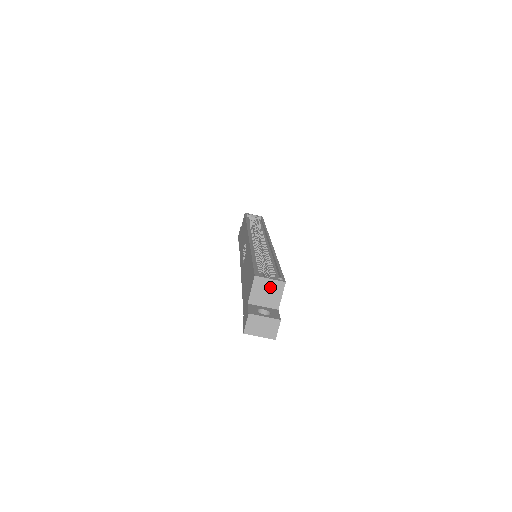
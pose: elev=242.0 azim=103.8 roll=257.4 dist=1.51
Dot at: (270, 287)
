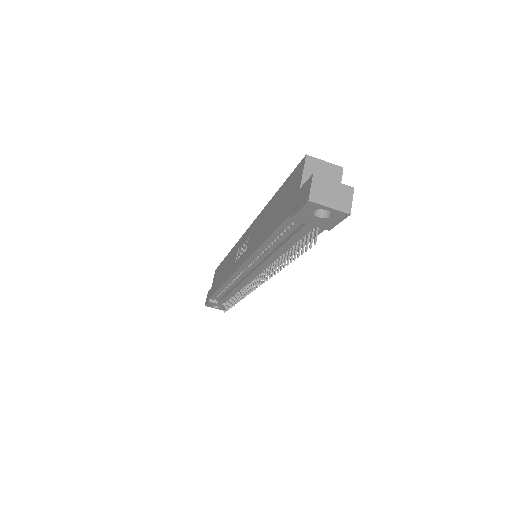
Dot at: (325, 171)
